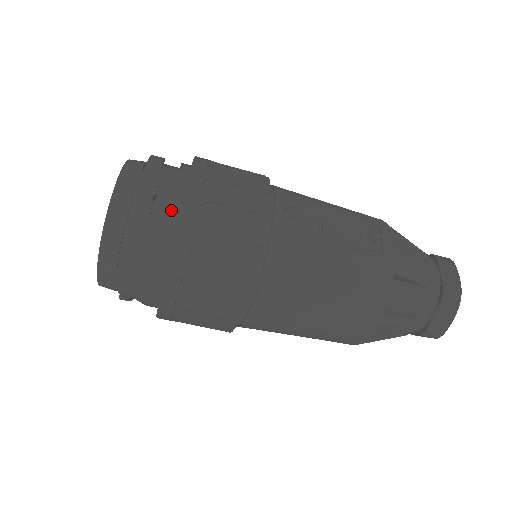
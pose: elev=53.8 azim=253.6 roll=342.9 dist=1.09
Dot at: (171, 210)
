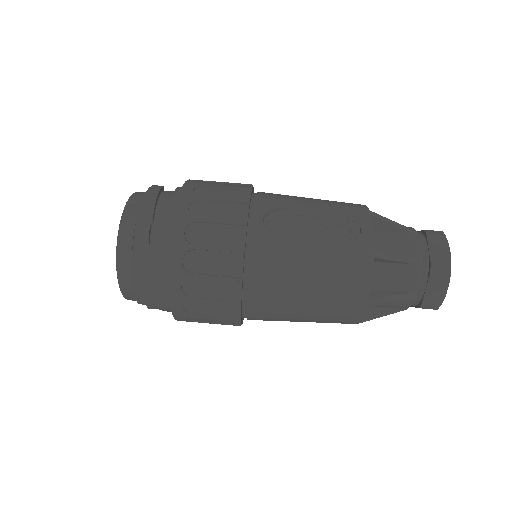
Dot at: (166, 233)
